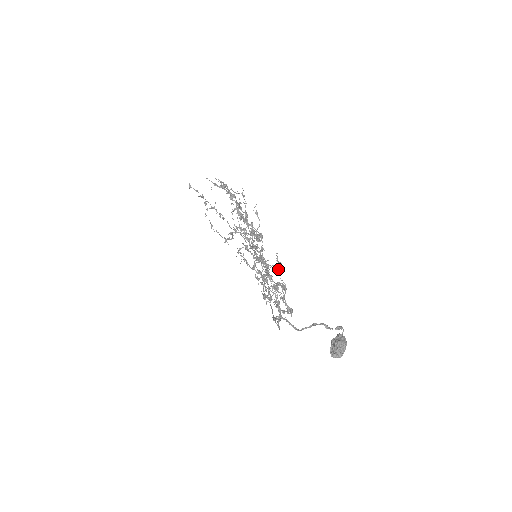
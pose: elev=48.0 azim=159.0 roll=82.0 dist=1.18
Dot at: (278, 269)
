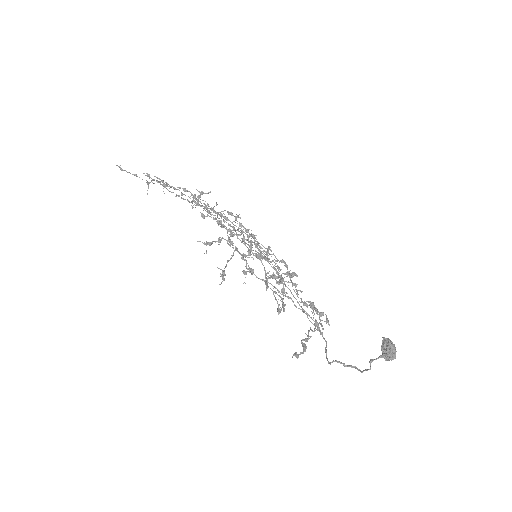
Dot at: occluded
